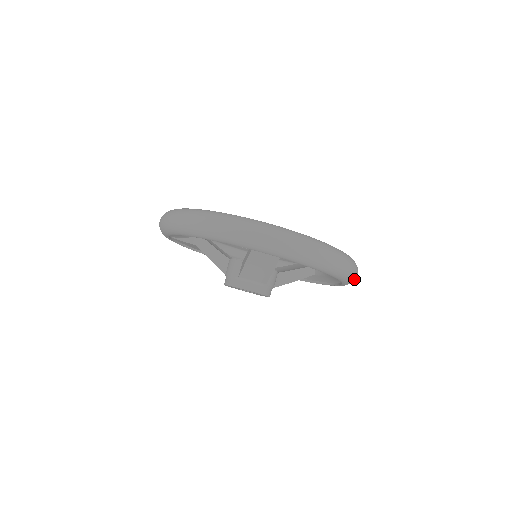
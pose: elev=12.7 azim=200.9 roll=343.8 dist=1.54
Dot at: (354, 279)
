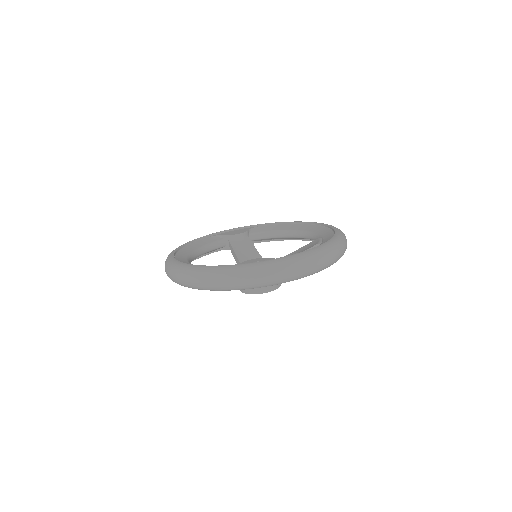
Dot at: (303, 274)
